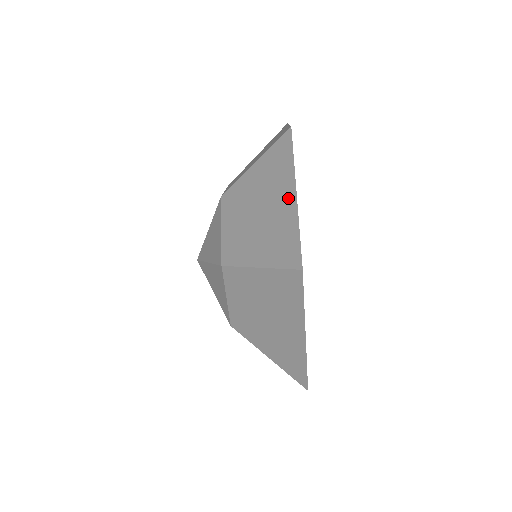
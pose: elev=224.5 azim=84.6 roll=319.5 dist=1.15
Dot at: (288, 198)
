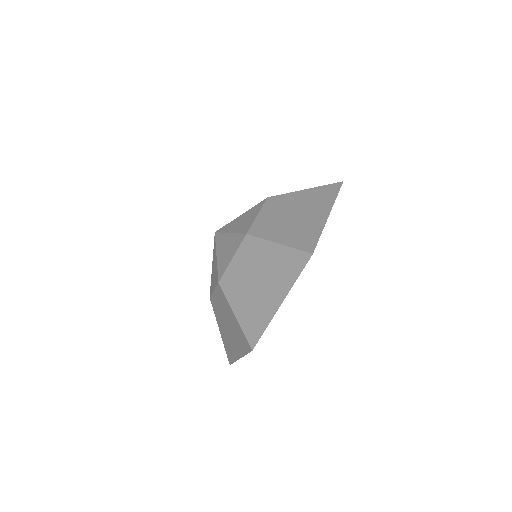
Dot at: (322, 215)
